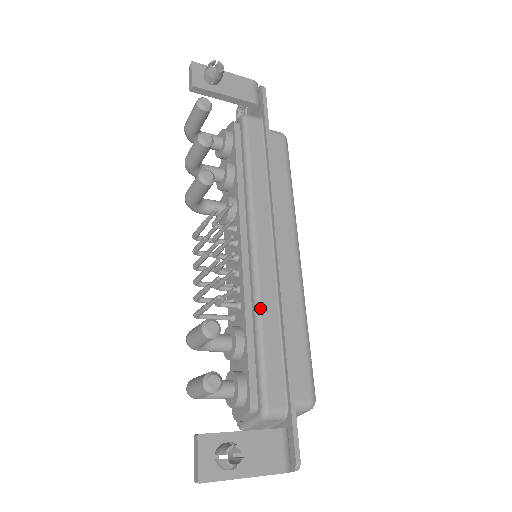
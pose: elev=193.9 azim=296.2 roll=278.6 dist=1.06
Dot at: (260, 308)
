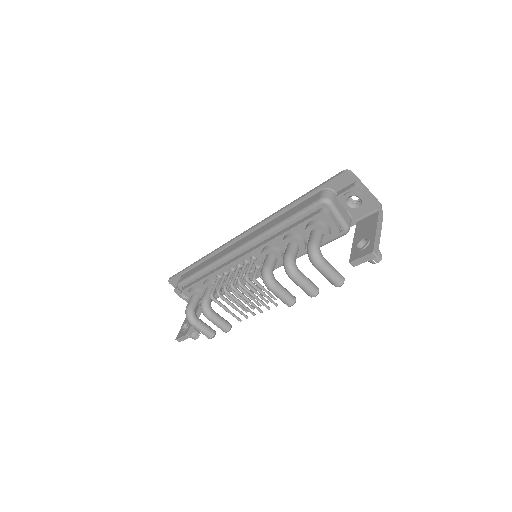
Dot at: occluded
